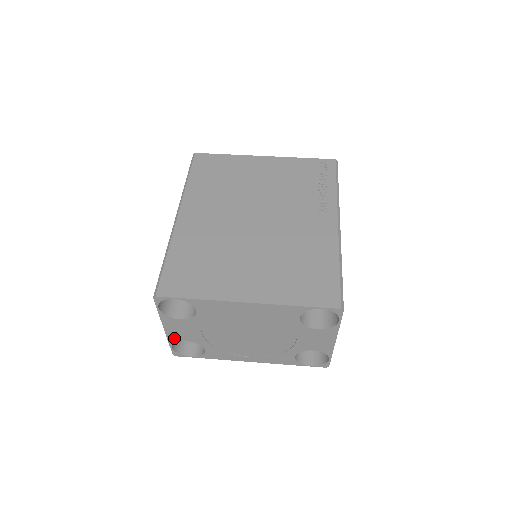
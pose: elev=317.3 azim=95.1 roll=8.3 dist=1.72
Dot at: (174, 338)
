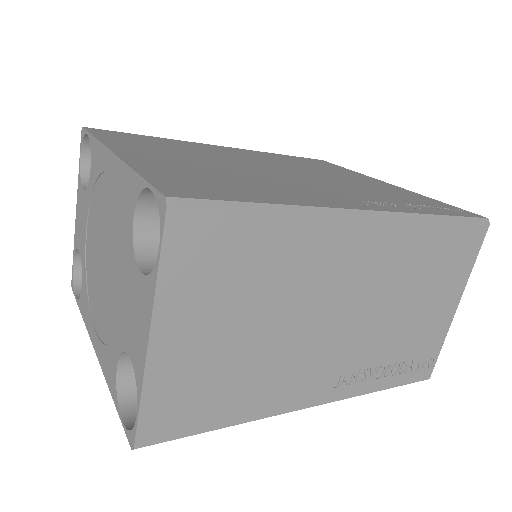
Dot at: (77, 239)
